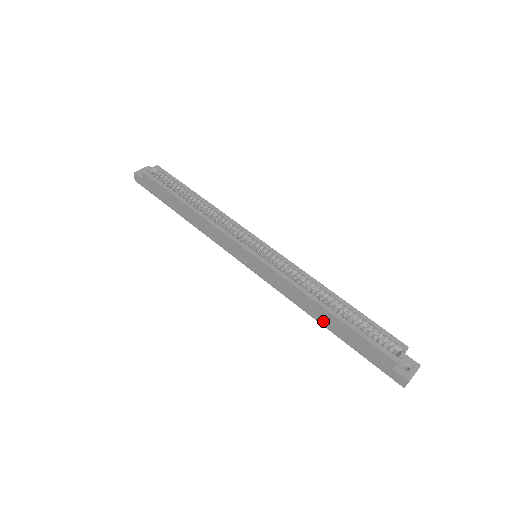
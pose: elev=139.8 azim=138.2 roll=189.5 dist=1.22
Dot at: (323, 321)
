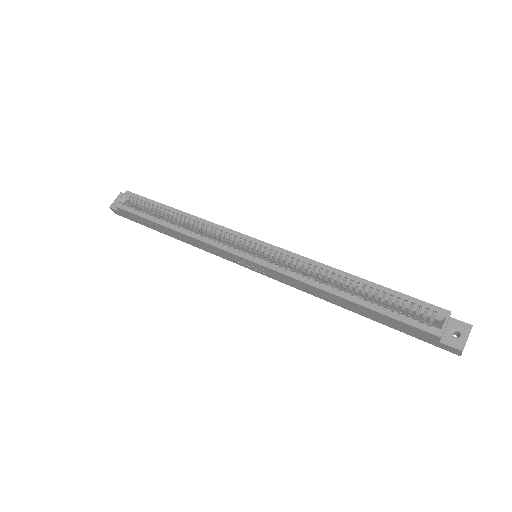
Dot at: (348, 308)
